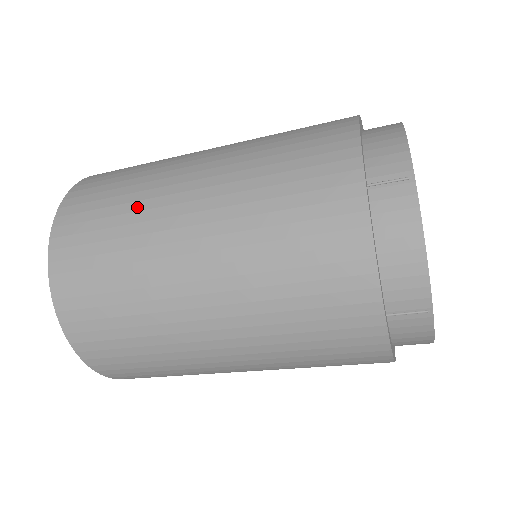
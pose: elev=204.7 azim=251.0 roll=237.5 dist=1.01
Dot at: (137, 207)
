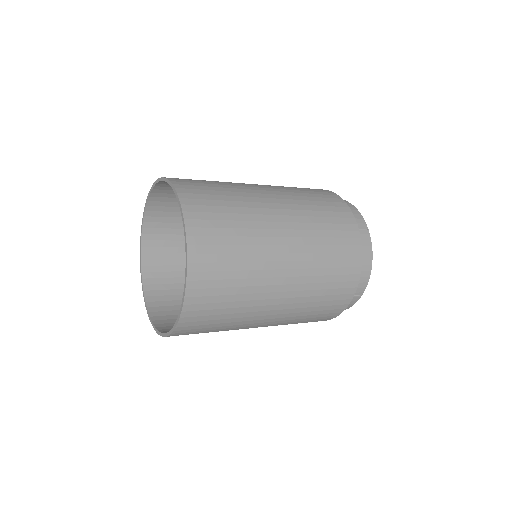
Dot at: (245, 305)
